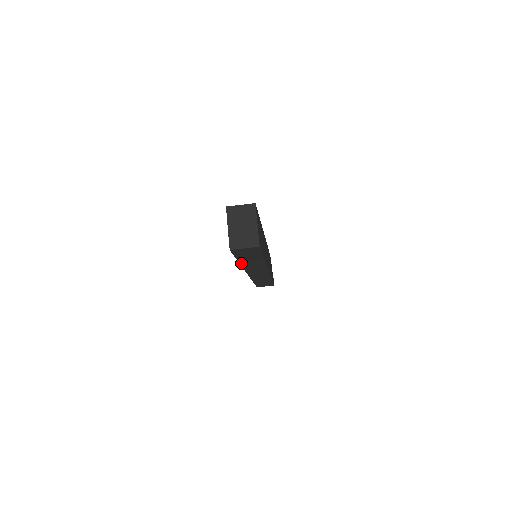
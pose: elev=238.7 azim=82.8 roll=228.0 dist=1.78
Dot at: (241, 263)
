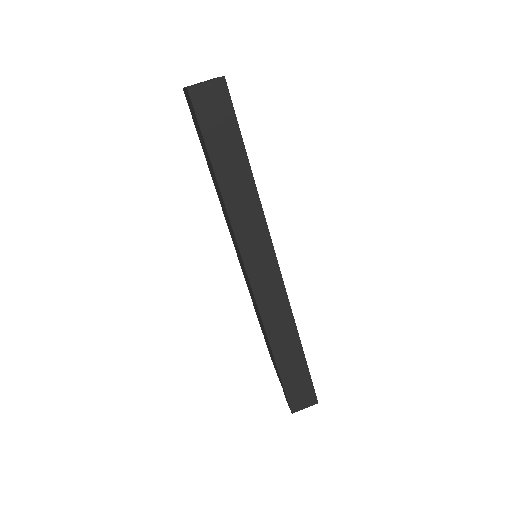
Dot at: (222, 190)
